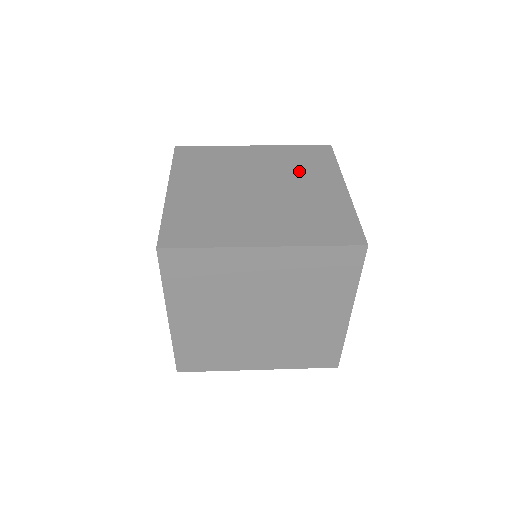
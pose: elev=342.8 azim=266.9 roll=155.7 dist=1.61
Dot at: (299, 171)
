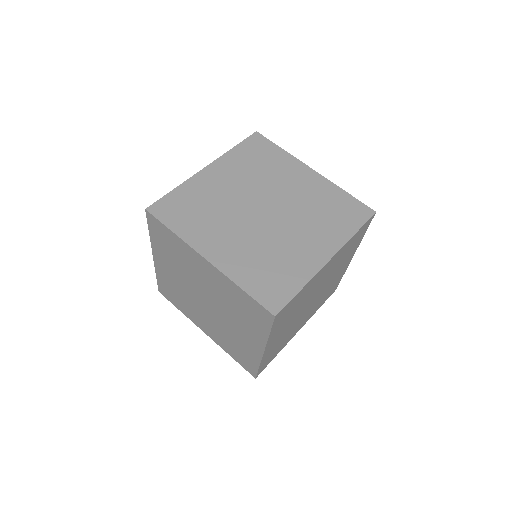
Dot at: (269, 174)
